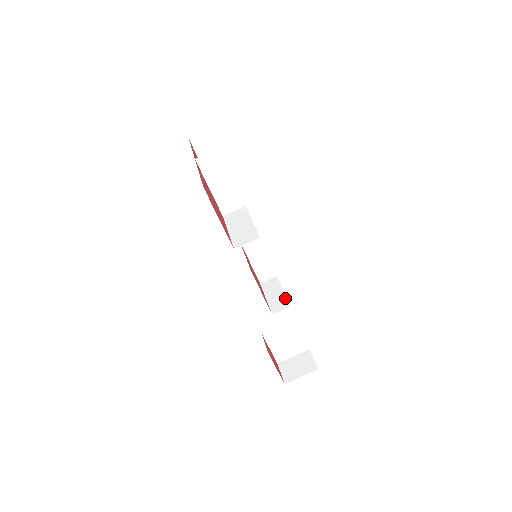
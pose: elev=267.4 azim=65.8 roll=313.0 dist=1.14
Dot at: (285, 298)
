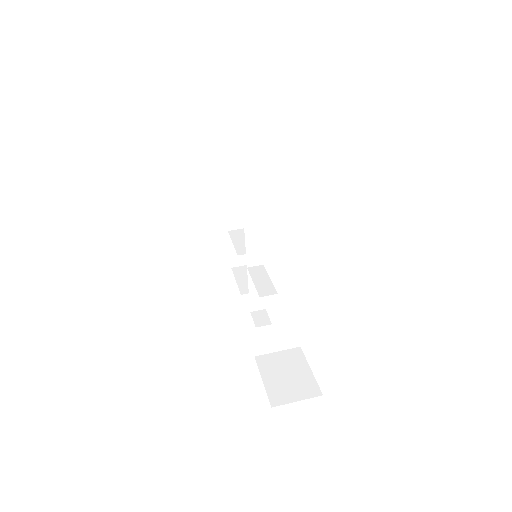
Dot at: occluded
